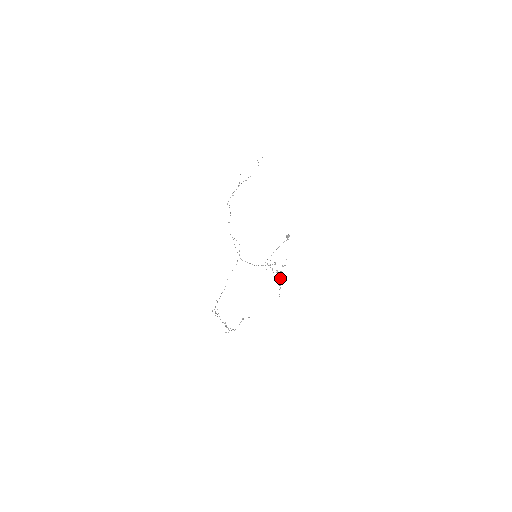
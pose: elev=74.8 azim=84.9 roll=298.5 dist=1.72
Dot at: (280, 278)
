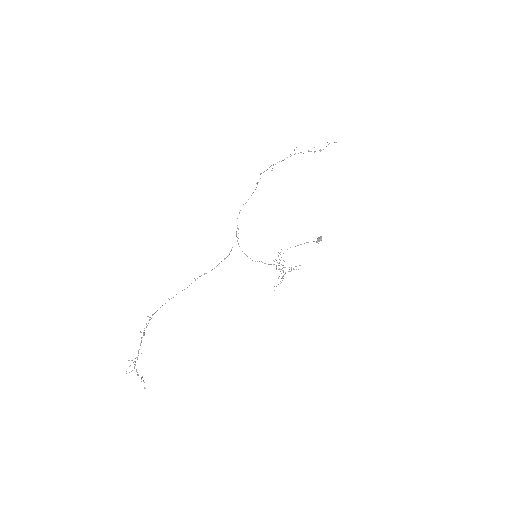
Dot at: occluded
